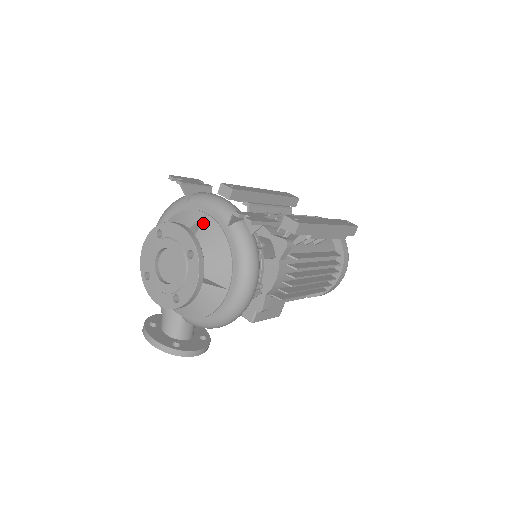
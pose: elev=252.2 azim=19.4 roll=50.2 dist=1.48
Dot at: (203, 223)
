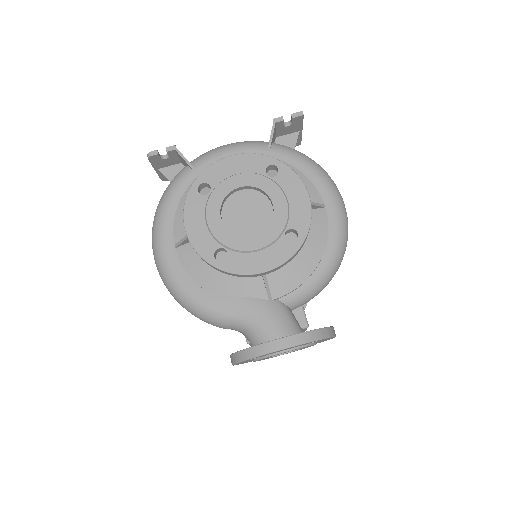
Dot at: occluded
